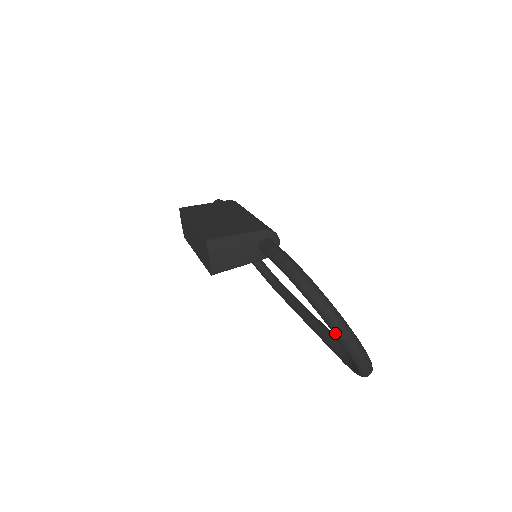
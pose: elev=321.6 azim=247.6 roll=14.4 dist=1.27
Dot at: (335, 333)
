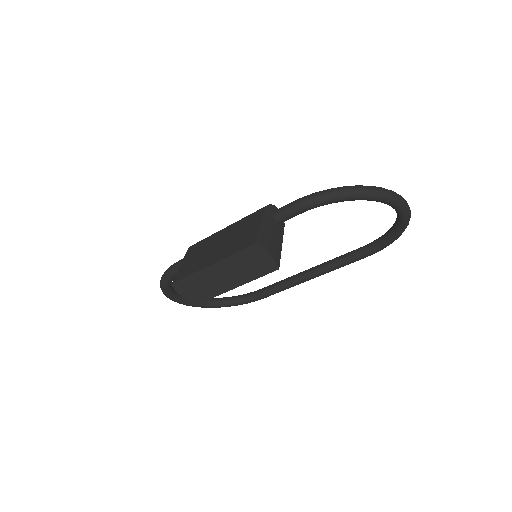
Dot at: (389, 200)
